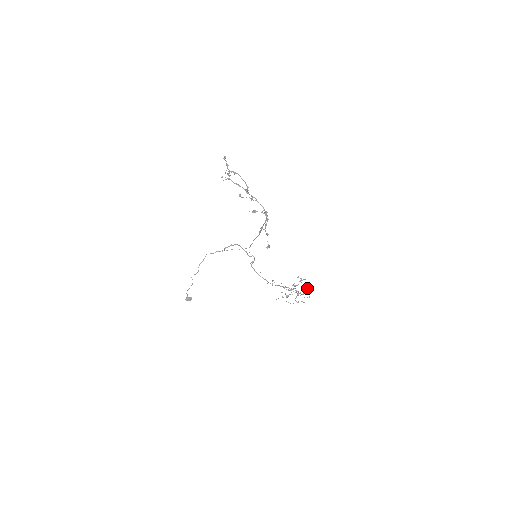
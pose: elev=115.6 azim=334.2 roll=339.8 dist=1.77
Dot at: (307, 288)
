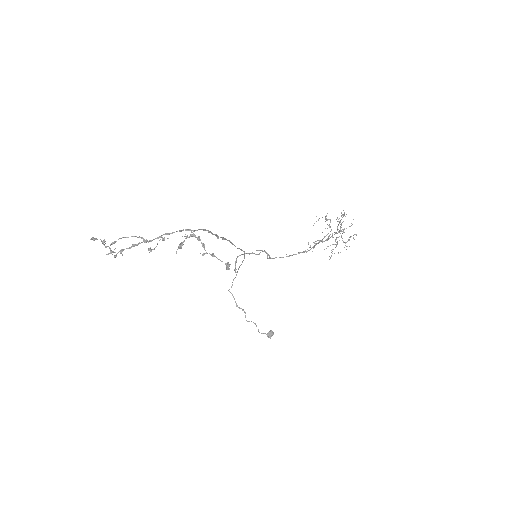
Dot at: (343, 214)
